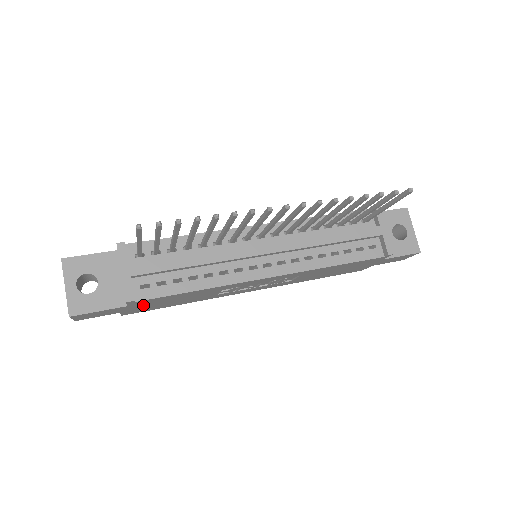
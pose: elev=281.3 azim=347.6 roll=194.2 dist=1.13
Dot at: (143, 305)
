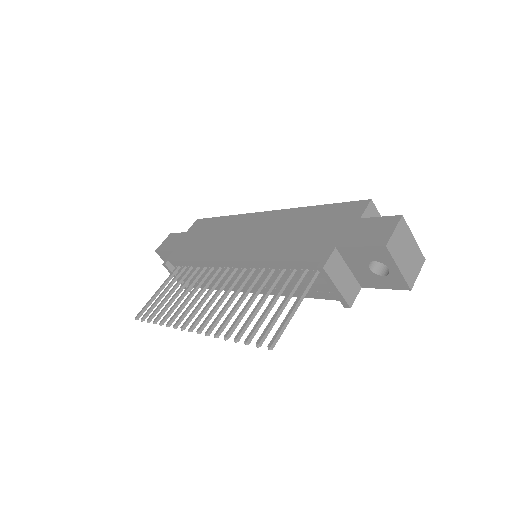
Dot at: occluded
